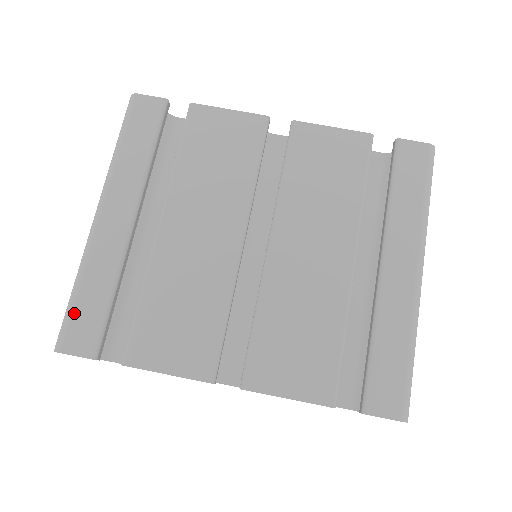
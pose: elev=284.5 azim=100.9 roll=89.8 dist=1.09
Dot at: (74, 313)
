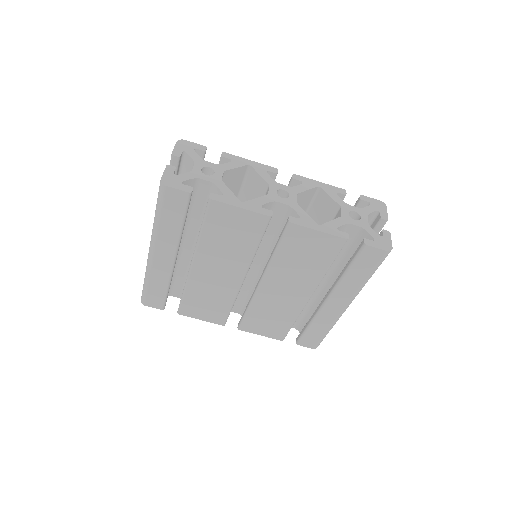
Dot at: (148, 293)
